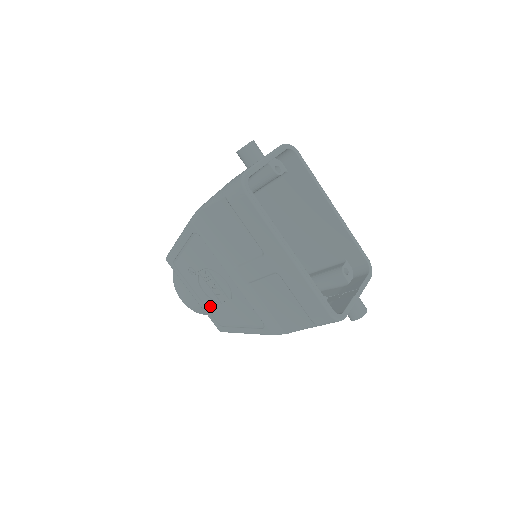
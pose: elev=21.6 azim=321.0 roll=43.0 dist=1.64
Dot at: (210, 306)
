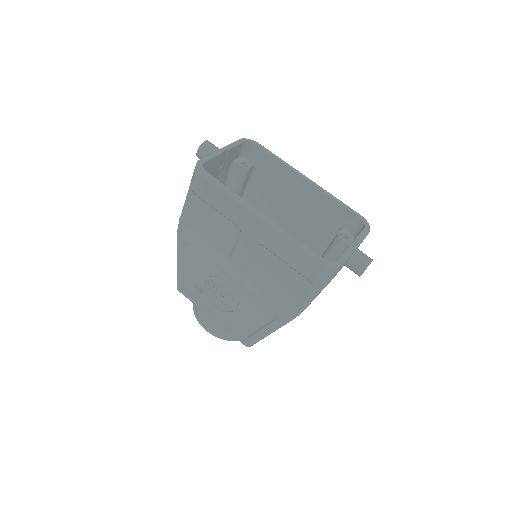
Dot at: (228, 321)
